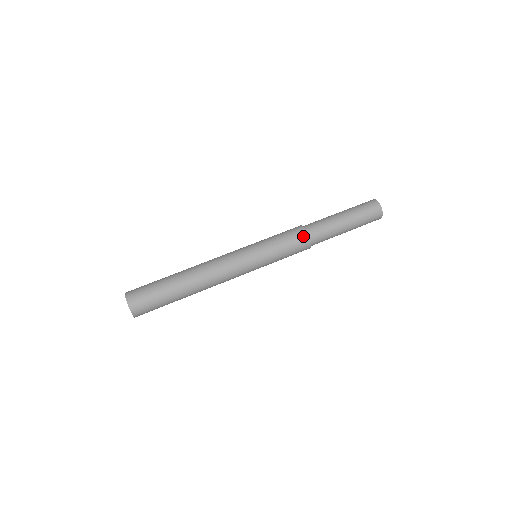
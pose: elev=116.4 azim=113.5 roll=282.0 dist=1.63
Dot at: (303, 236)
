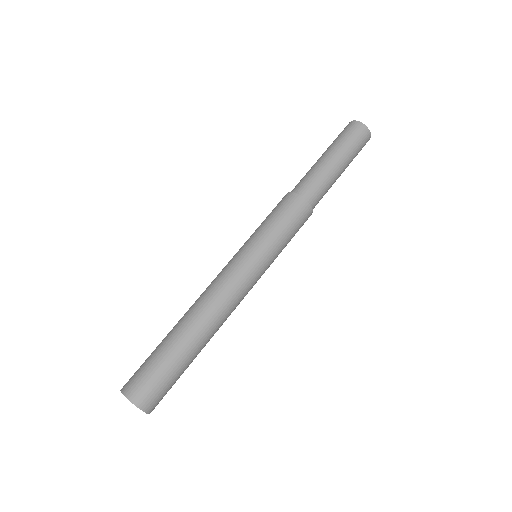
Dot at: (294, 200)
